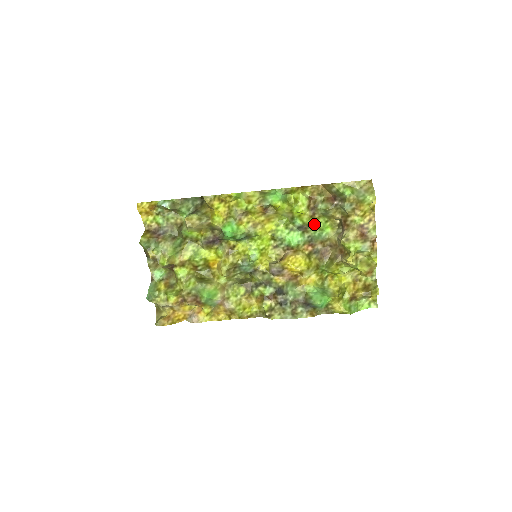
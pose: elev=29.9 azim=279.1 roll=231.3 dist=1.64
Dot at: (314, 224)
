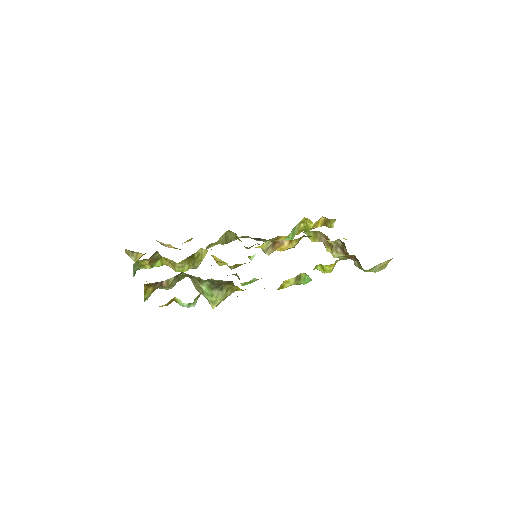
Dot at: occluded
